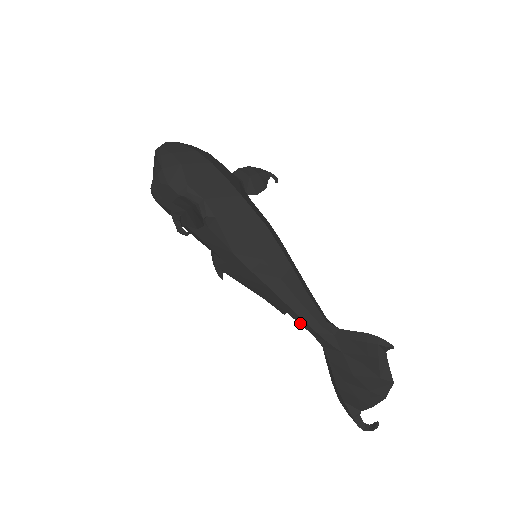
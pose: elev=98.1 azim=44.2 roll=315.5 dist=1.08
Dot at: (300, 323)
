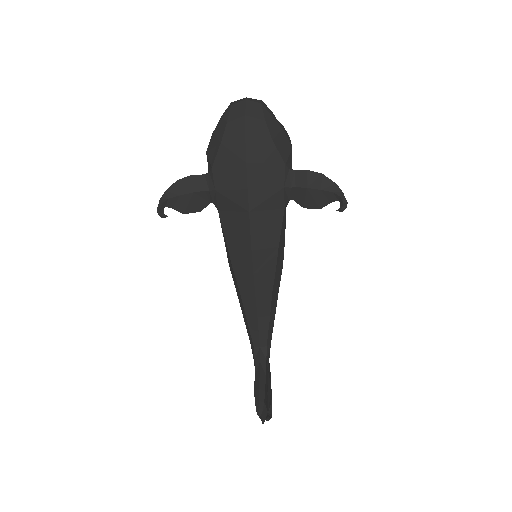
Dot at: occluded
